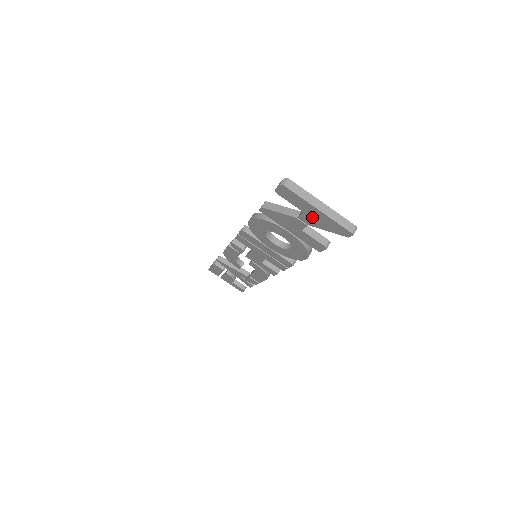
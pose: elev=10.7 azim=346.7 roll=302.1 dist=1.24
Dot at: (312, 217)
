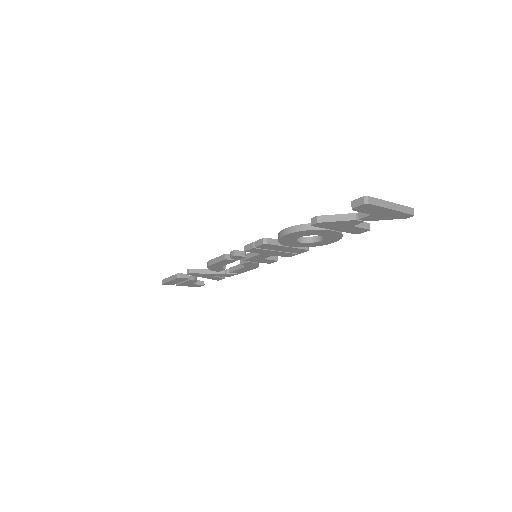
Dot at: (378, 215)
